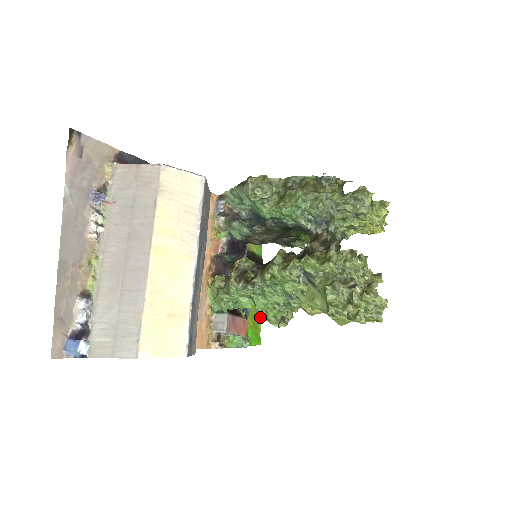
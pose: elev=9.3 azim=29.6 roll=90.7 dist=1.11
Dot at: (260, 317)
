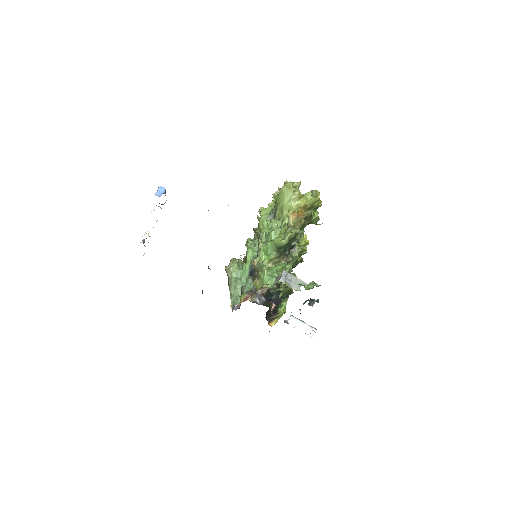
Dot at: occluded
